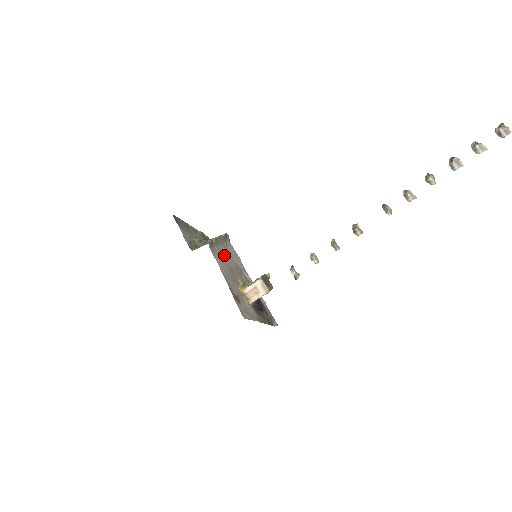
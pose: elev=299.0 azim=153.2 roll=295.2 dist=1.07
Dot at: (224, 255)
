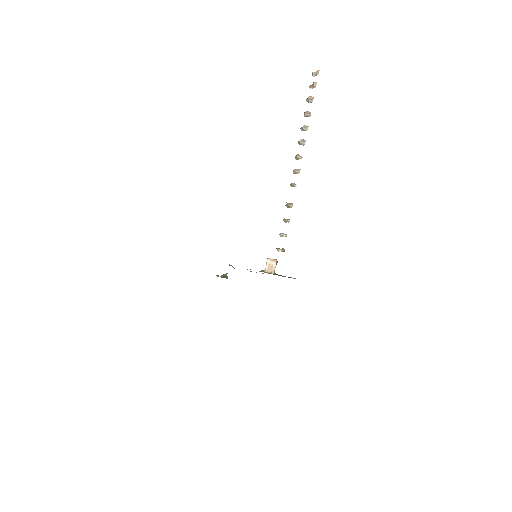
Dot at: occluded
